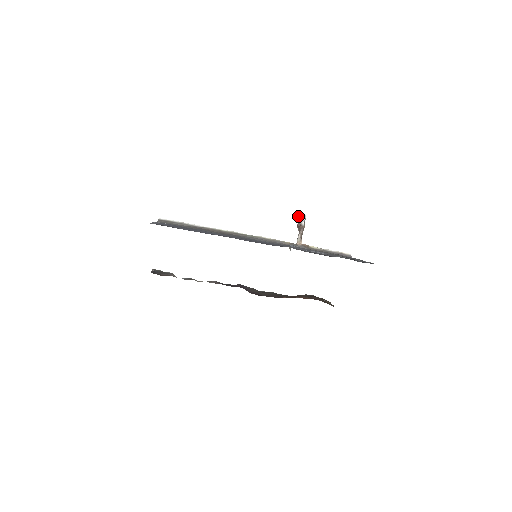
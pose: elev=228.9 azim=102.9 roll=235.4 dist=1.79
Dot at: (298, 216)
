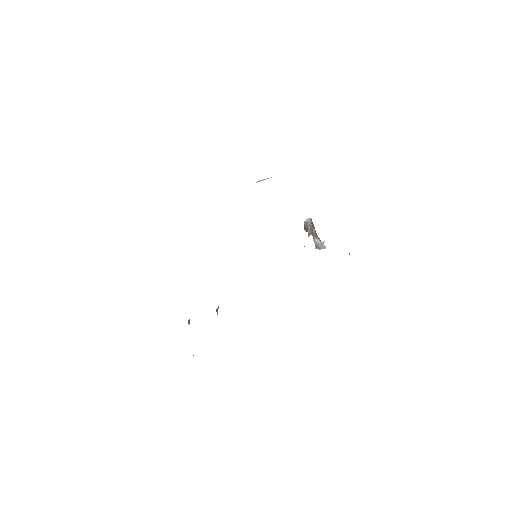
Dot at: occluded
